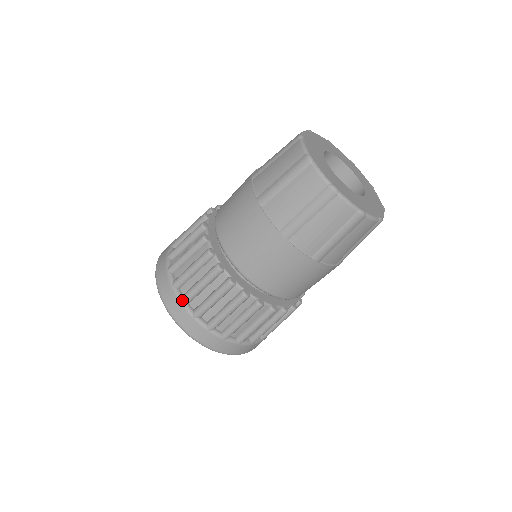
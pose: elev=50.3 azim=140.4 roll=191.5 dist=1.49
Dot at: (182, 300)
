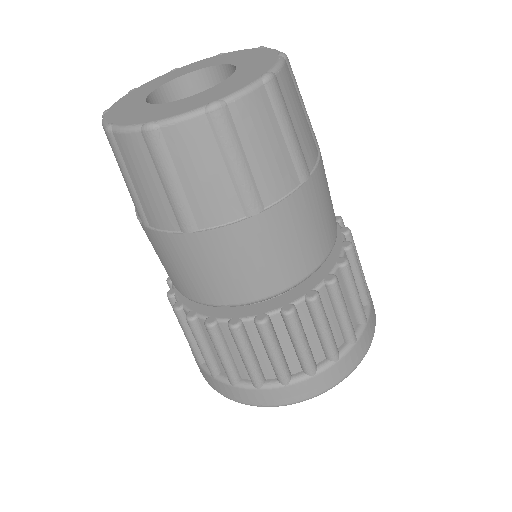
Dot at: (284, 383)
